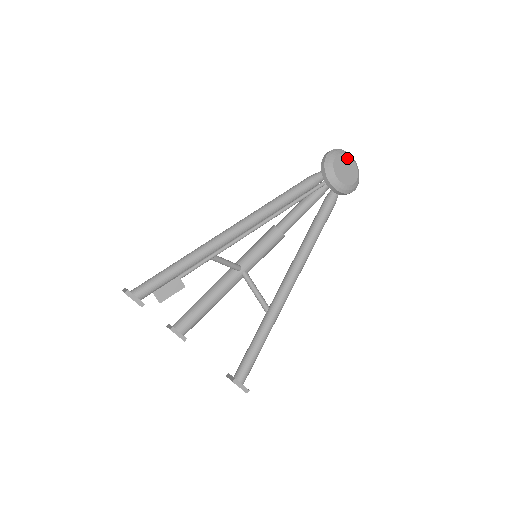
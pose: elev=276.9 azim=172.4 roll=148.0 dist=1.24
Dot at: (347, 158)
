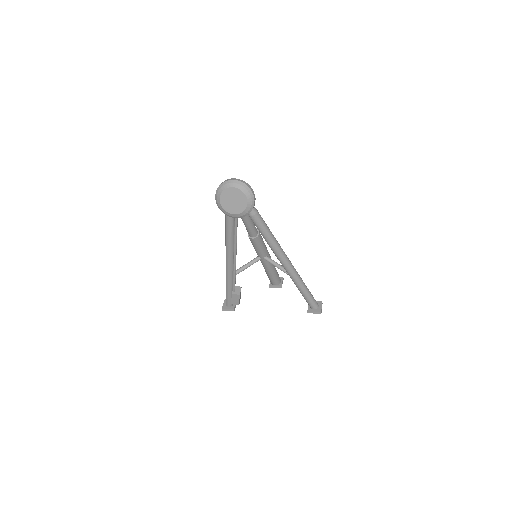
Dot at: (227, 192)
